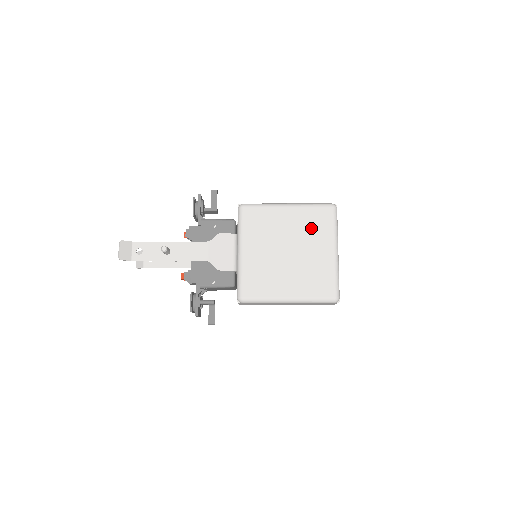
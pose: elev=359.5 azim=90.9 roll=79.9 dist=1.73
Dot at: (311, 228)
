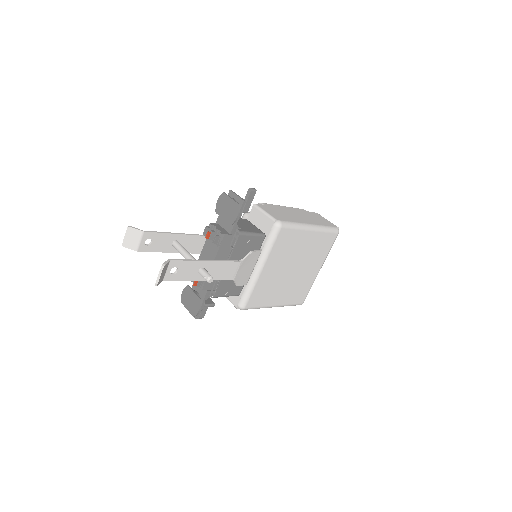
Dot at: (317, 251)
